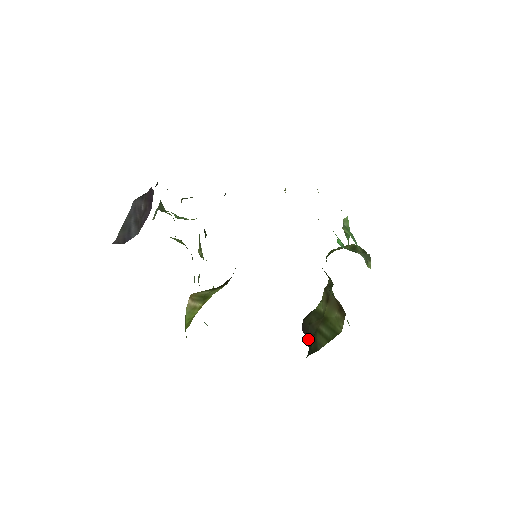
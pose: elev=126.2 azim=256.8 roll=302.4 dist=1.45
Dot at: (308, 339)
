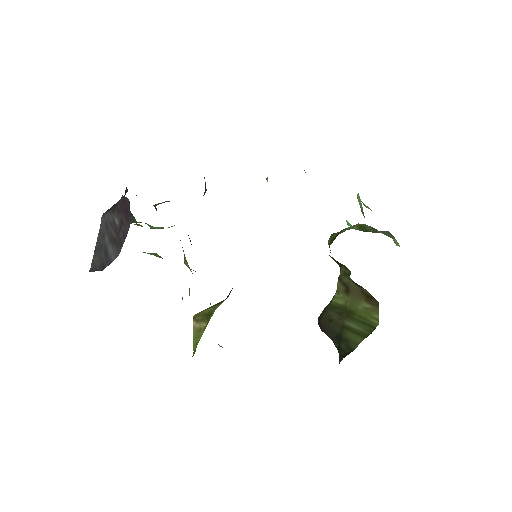
Dot at: (332, 338)
